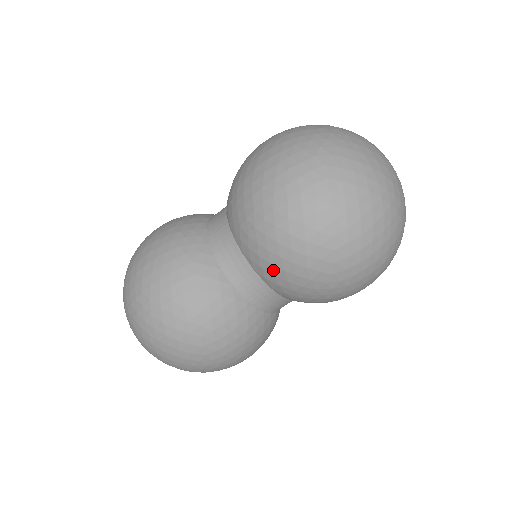
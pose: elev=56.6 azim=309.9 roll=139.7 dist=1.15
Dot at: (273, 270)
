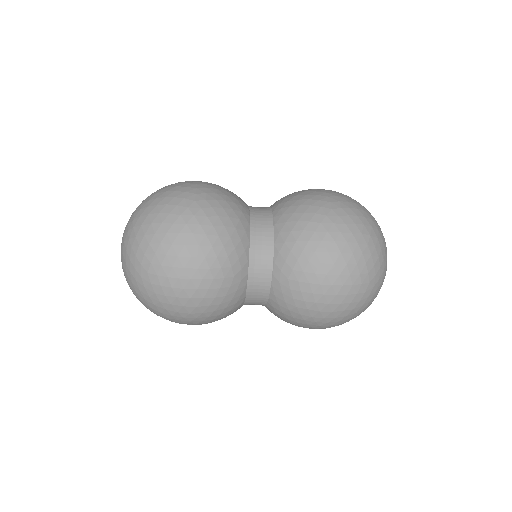
Dot at: (286, 312)
